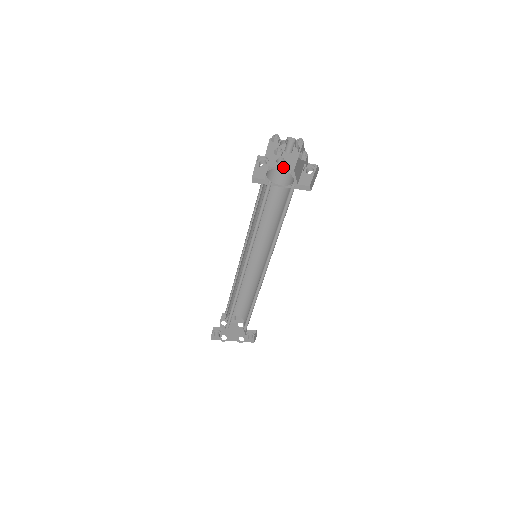
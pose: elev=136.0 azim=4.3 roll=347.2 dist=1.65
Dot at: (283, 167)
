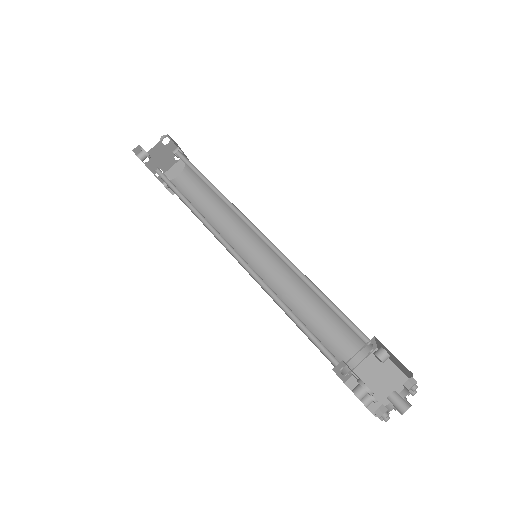
Dot at: (378, 345)
